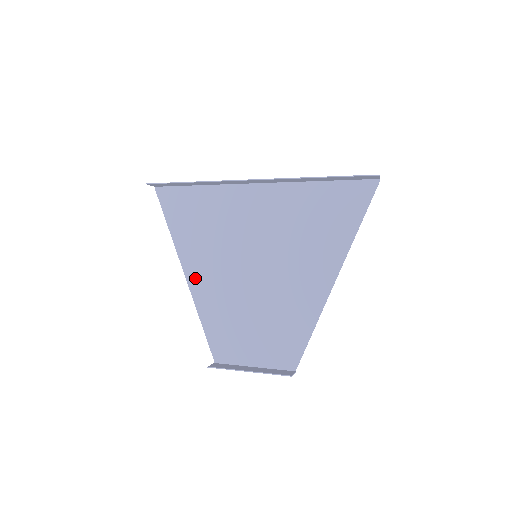
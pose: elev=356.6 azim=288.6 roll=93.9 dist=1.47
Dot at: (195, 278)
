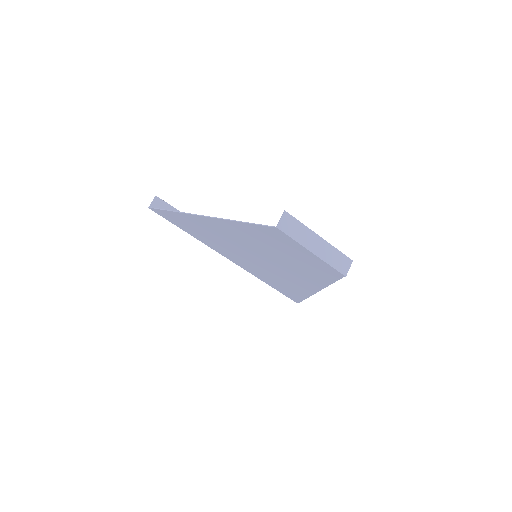
Dot at: (216, 222)
